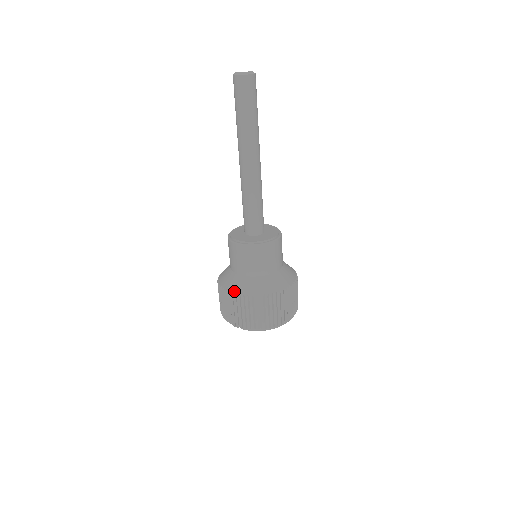
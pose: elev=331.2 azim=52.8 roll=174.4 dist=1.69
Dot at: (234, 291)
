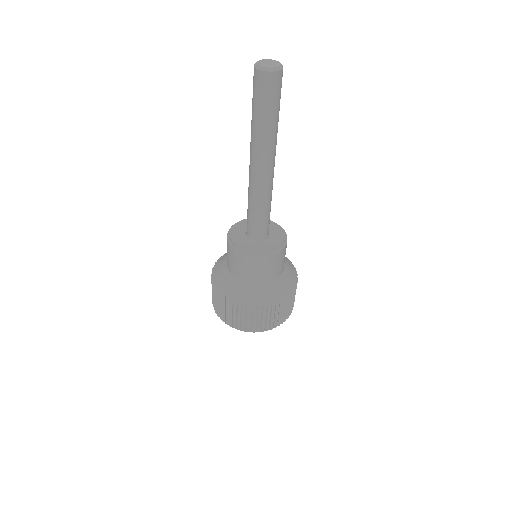
Dot at: (214, 279)
